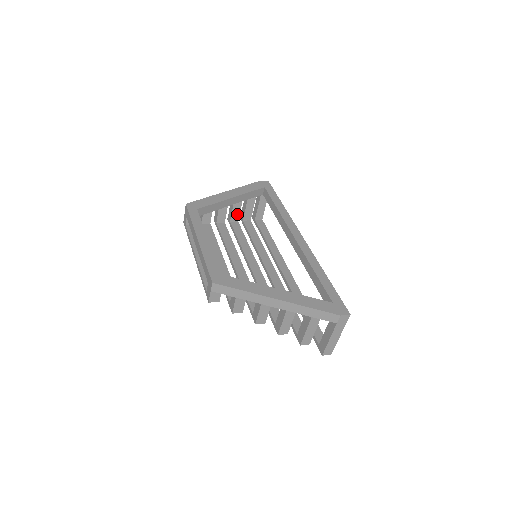
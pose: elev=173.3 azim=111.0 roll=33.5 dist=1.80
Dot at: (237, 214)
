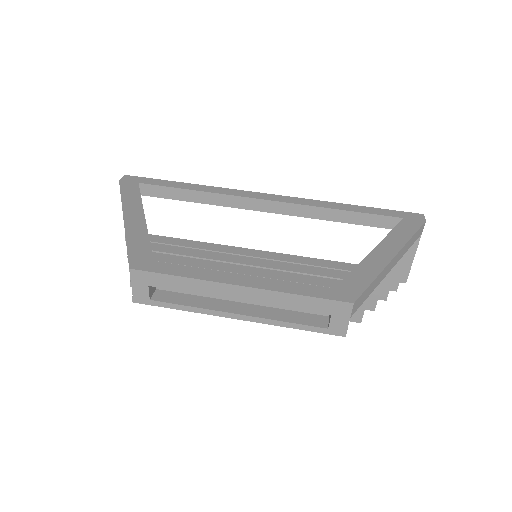
Dot at: occluded
